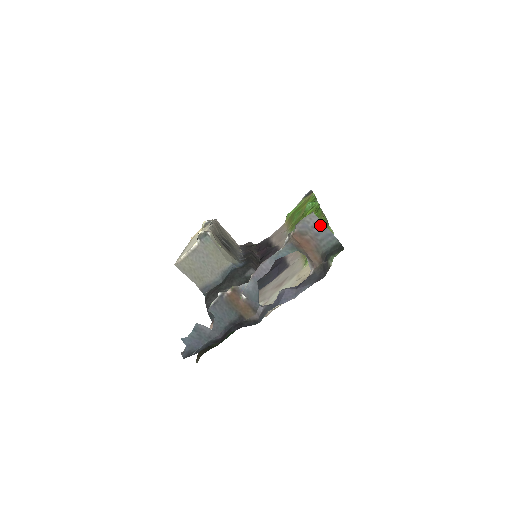
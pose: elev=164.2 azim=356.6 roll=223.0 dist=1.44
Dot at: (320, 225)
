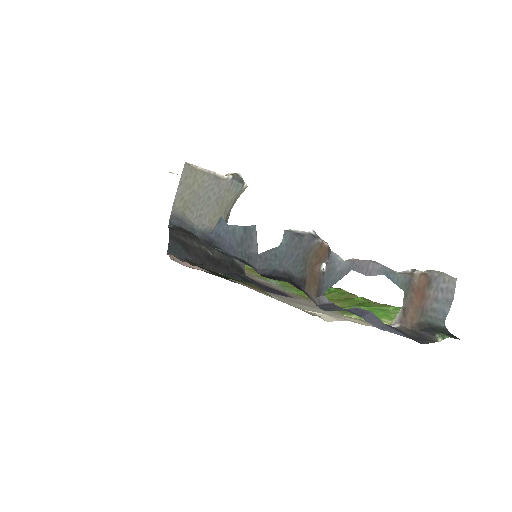
Dot at: (450, 296)
